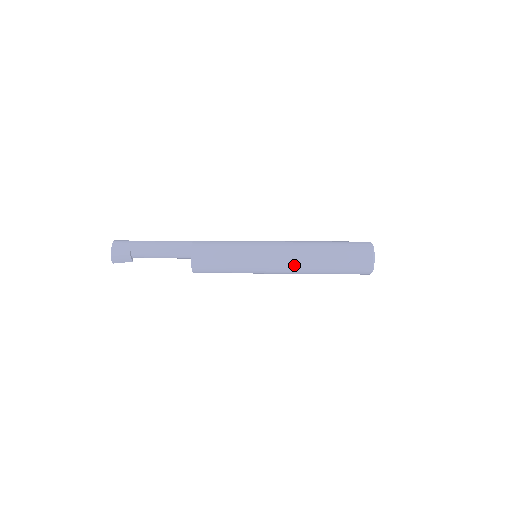
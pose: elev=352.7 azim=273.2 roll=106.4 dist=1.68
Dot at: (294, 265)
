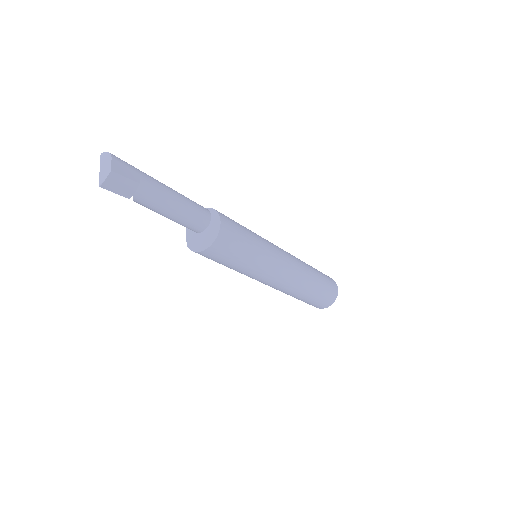
Dot at: (297, 275)
